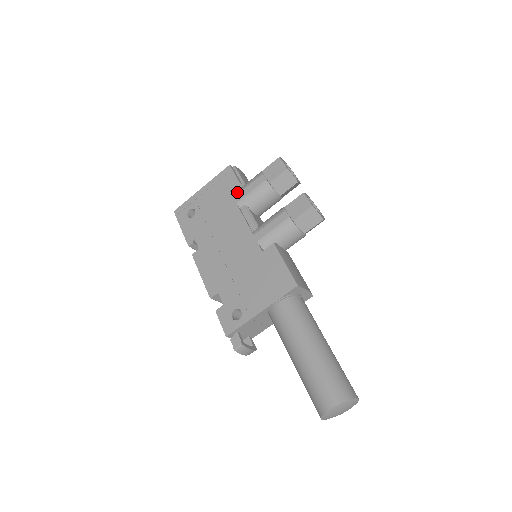
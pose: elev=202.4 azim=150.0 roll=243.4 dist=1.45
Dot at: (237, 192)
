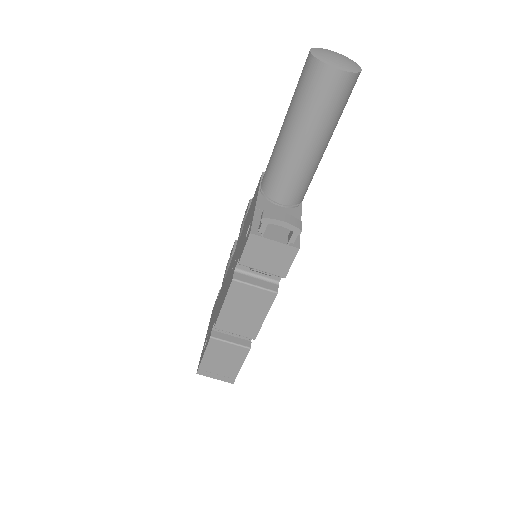
Dot at: occluded
